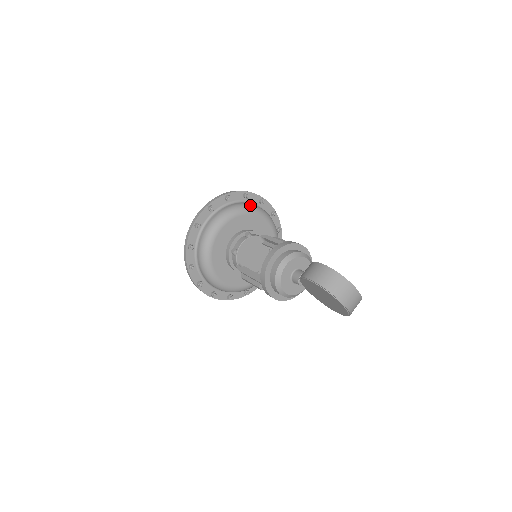
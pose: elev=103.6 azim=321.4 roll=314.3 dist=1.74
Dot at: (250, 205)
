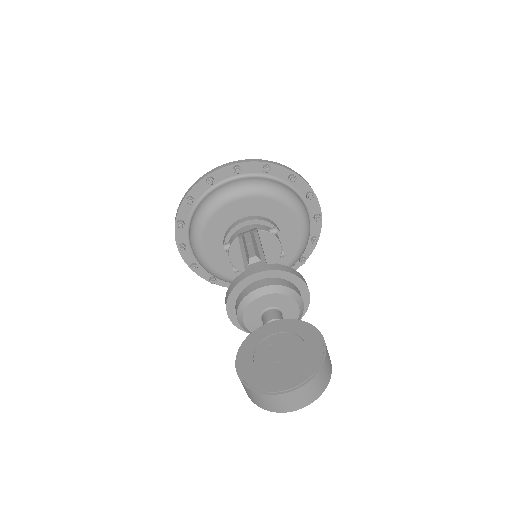
Dot at: (201, 209)
